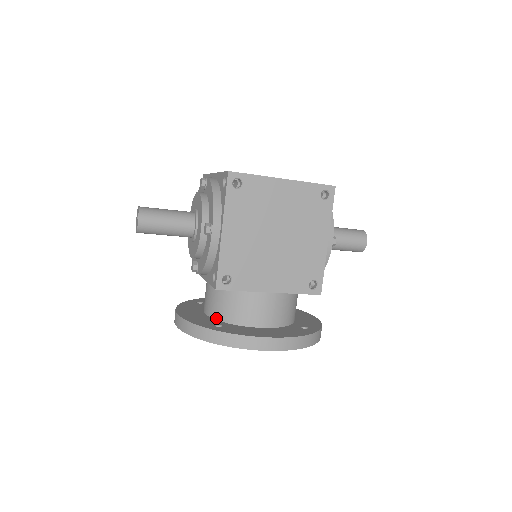
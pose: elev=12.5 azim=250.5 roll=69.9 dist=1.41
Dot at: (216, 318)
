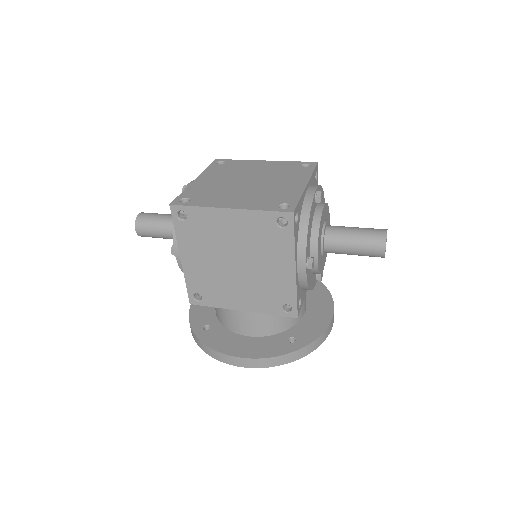
Dot at: (216, 314)
